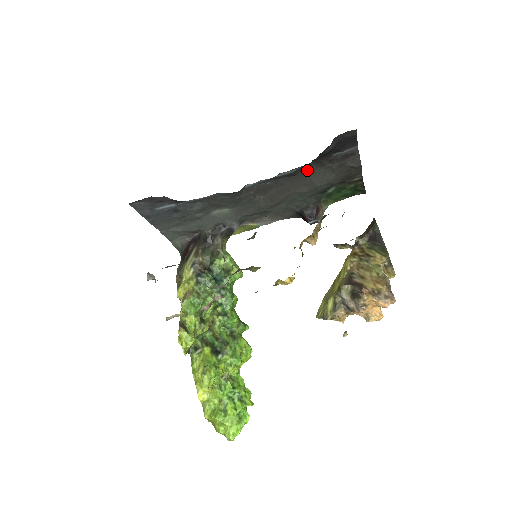
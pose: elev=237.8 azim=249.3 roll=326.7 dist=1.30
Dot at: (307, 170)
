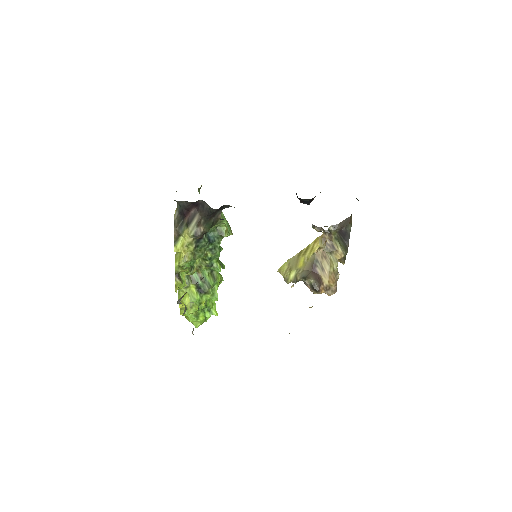
Dot at: occluded
